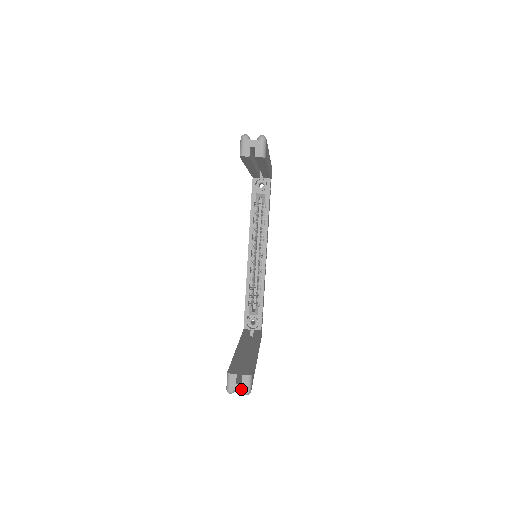
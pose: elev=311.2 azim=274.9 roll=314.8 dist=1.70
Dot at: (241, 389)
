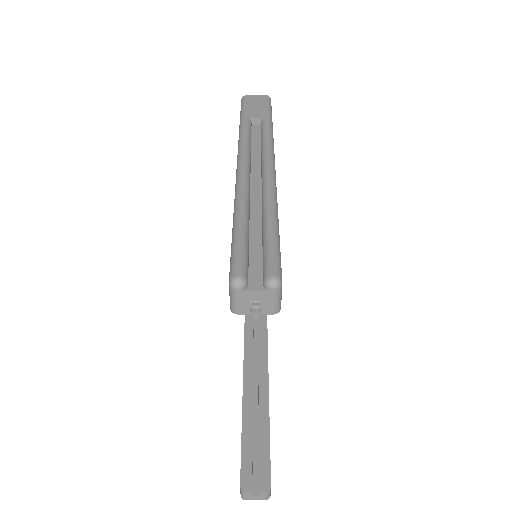
Dot at: (259, 499)
